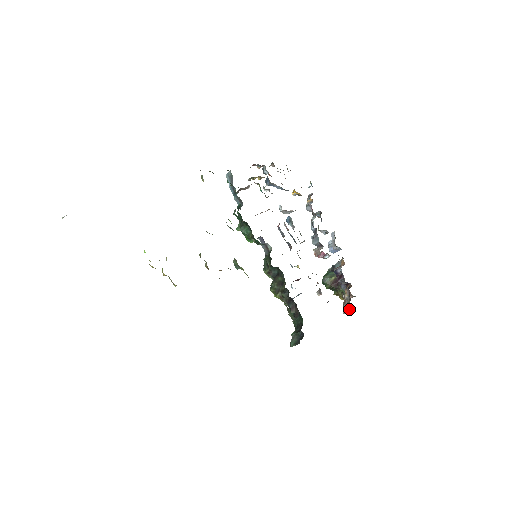
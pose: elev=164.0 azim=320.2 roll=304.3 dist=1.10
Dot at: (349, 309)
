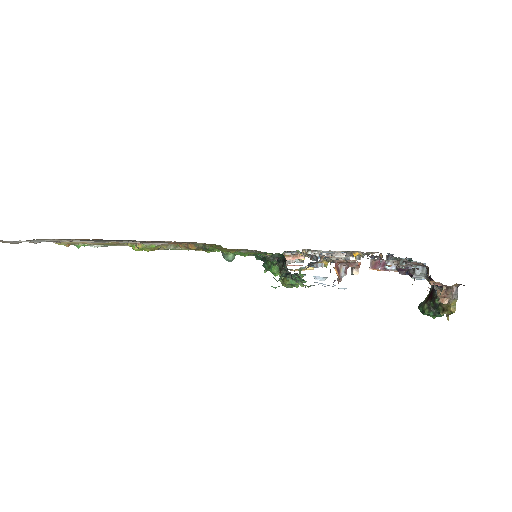
Dot at: occluded
